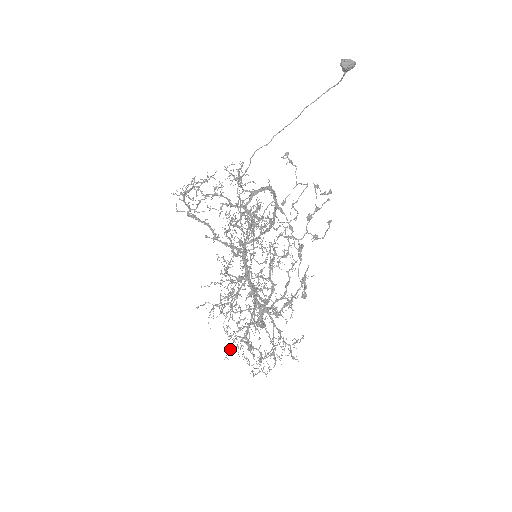
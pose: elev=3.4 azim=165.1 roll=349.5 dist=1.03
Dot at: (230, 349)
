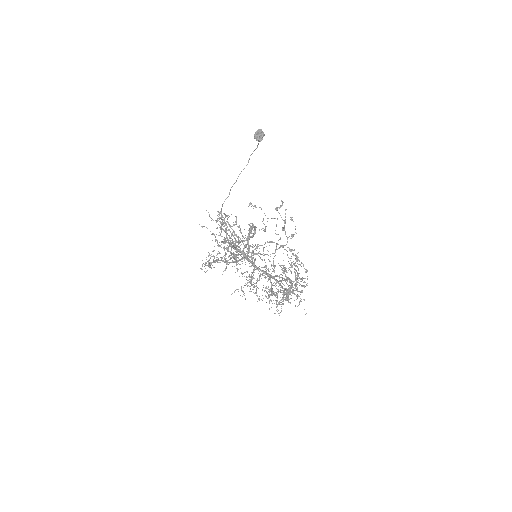
Dot at: occluded
